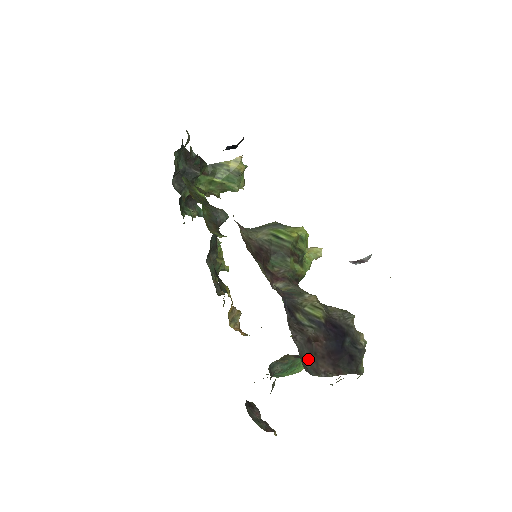
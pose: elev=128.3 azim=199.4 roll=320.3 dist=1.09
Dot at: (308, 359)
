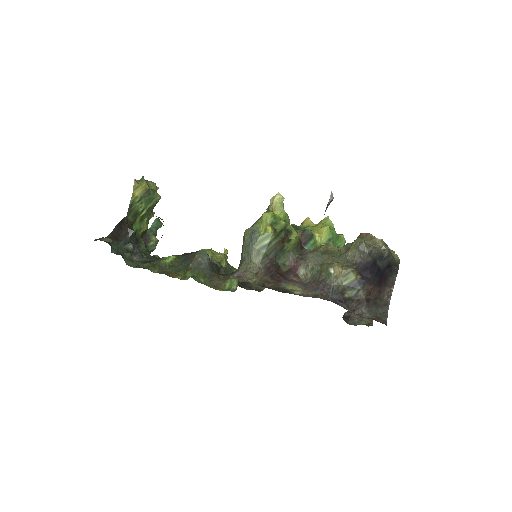
Dot at: (377, 308)
